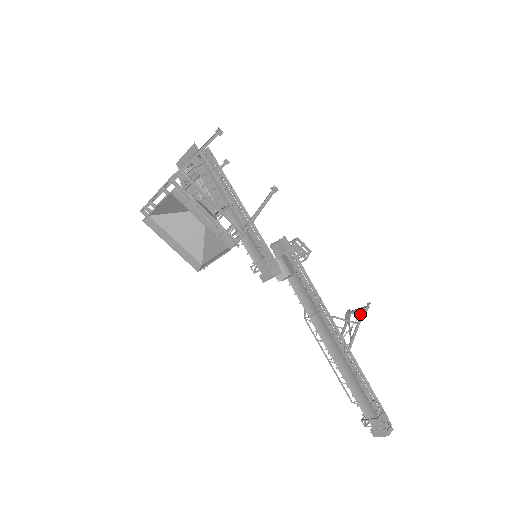
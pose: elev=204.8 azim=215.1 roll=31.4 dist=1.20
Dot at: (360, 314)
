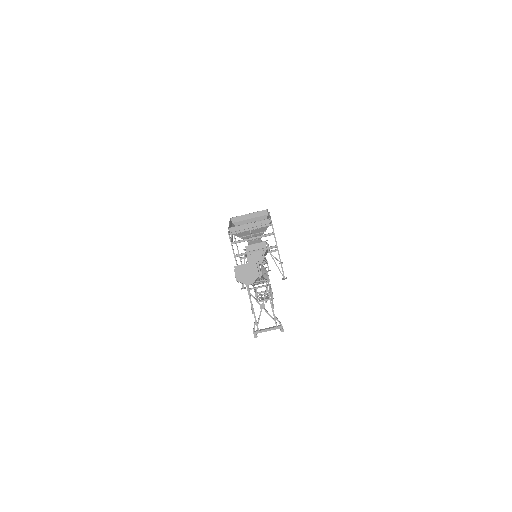
Dot at: (274, 318)
